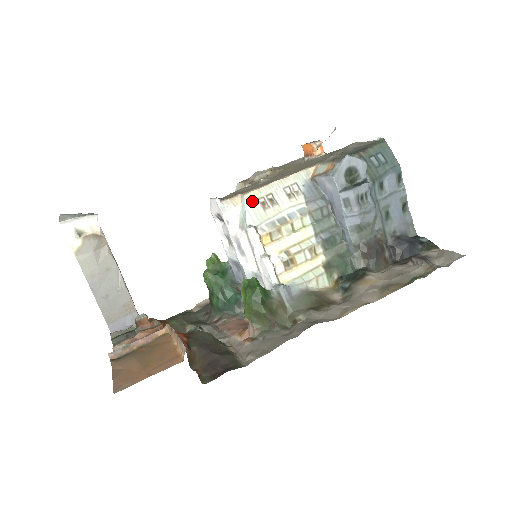
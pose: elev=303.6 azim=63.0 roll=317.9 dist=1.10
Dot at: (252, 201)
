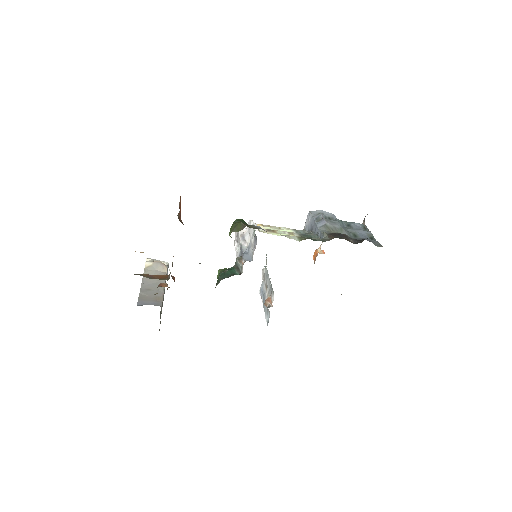
Dot at: occluded
